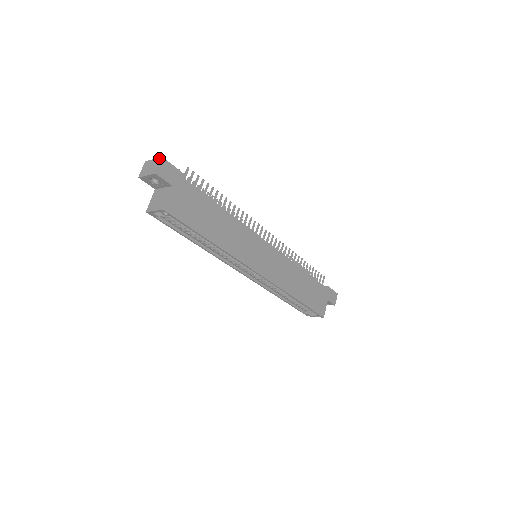
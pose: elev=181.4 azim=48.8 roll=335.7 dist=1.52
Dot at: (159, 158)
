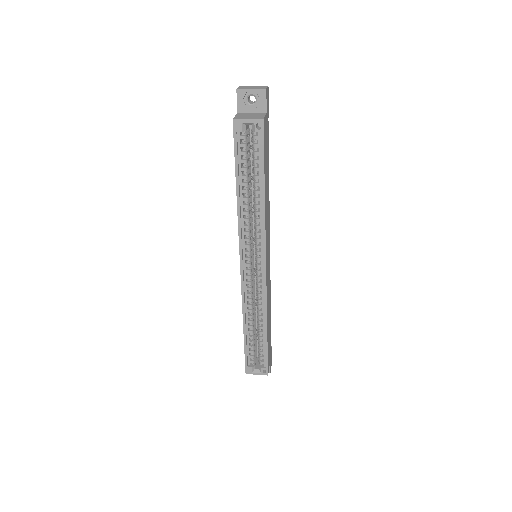
Dot at: occluded
